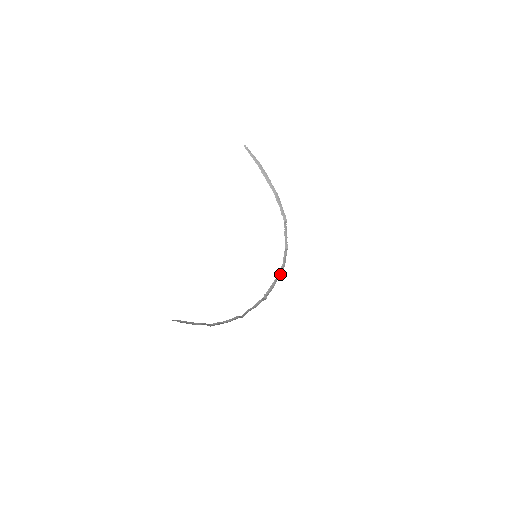
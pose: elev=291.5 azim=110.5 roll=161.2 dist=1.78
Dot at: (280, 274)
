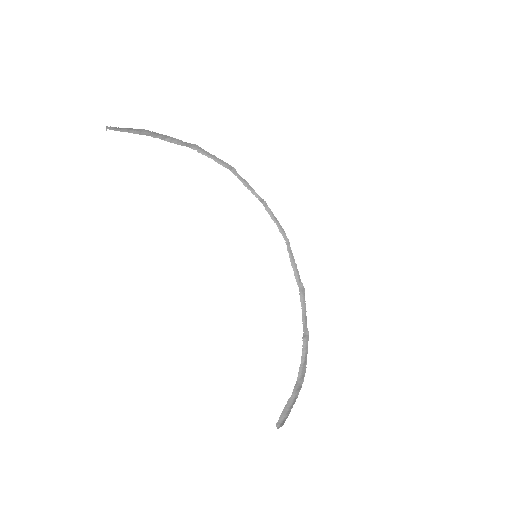
Dot at: (286, 241)
